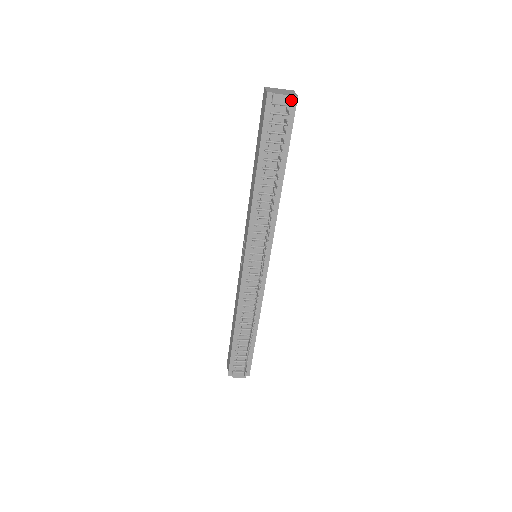
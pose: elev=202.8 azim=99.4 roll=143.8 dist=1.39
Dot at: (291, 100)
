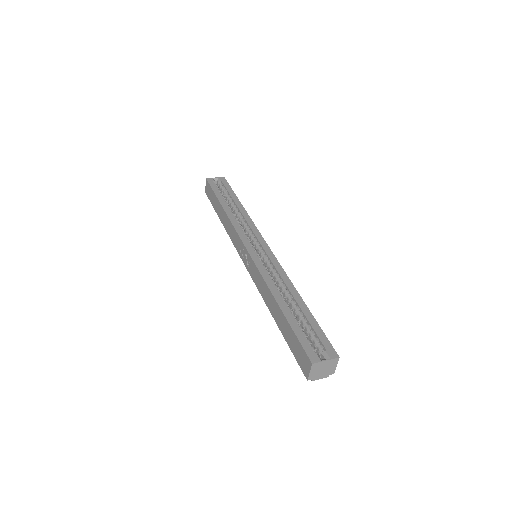
Dot at: (326, 374)
